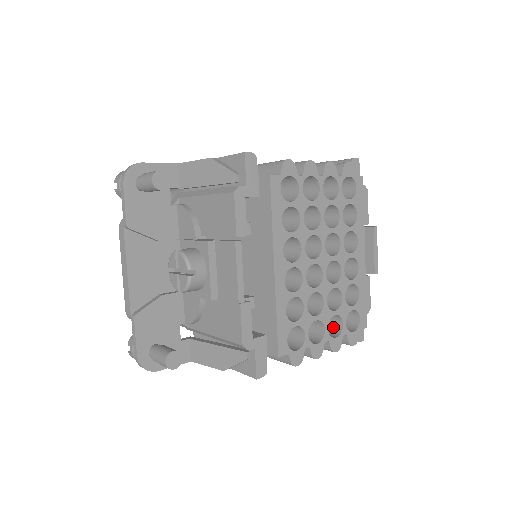
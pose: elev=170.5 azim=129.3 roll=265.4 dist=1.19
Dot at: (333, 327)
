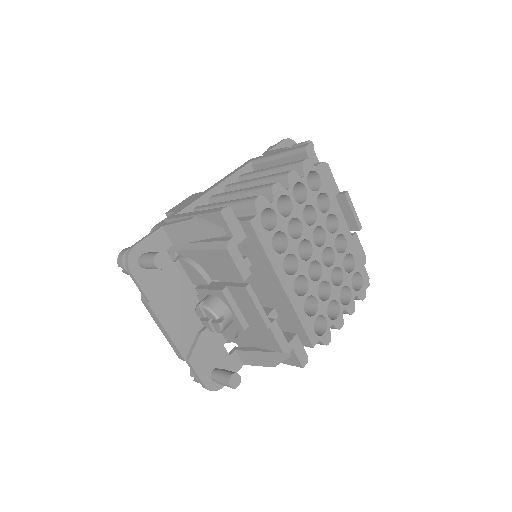
Dot at: (343, 293)
